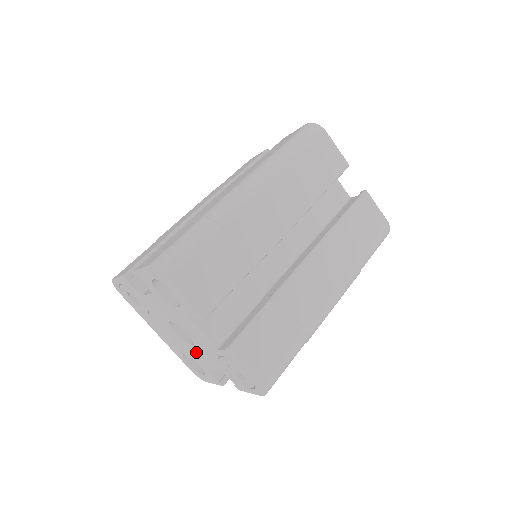
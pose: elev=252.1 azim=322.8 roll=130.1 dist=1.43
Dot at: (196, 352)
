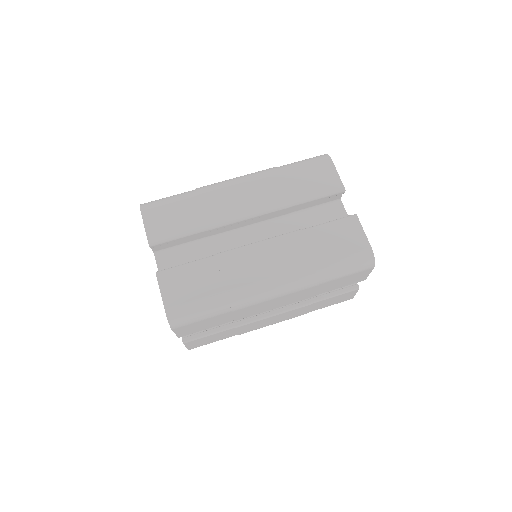
Dot at: occluded
